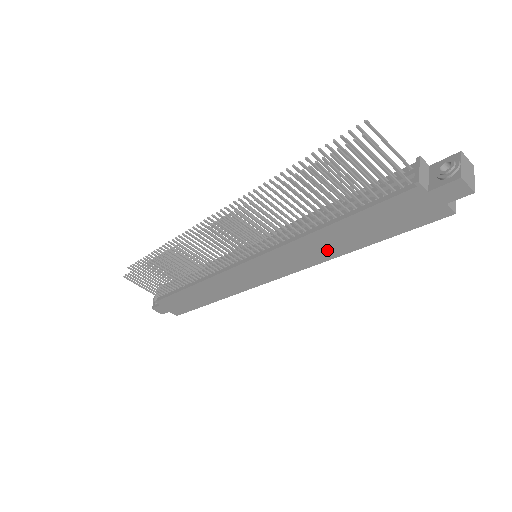
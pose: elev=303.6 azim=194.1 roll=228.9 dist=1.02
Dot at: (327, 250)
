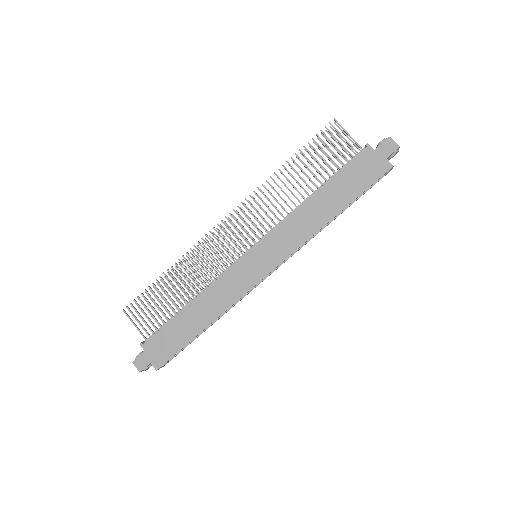
Dot at: (314, 221)
